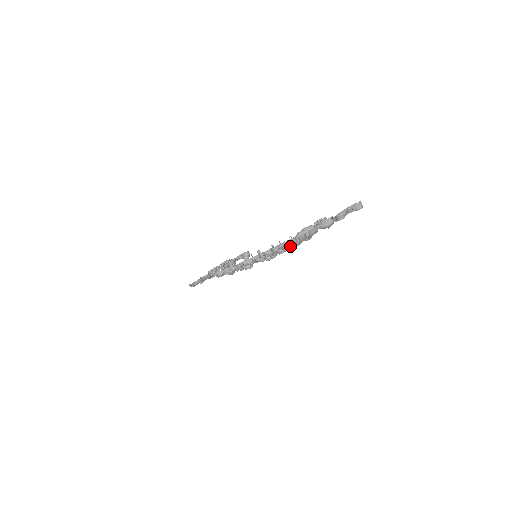
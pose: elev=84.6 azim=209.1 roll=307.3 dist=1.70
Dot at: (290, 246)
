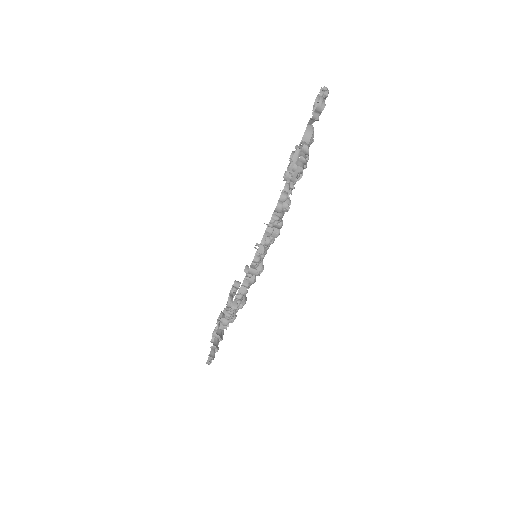
Dot at: (301, 168)
